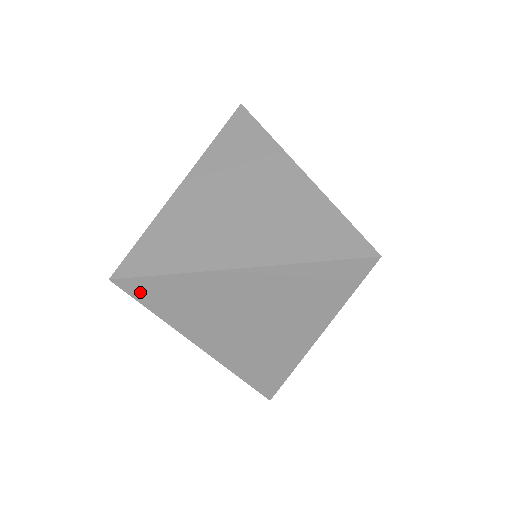
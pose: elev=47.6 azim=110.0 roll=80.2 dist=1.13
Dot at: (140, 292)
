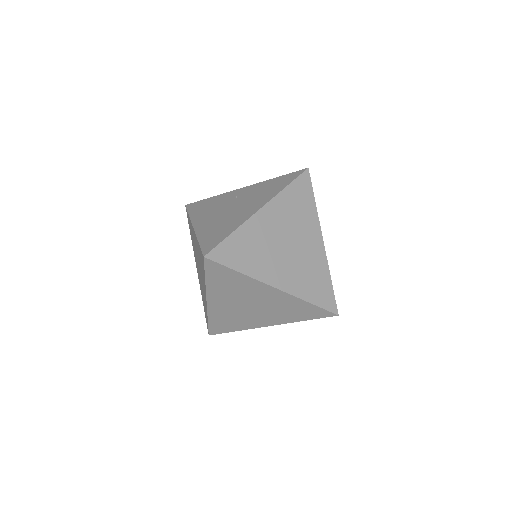
Dot at: (212, 269)
